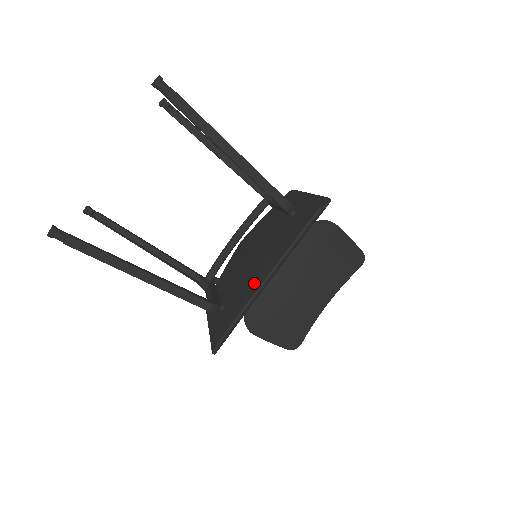
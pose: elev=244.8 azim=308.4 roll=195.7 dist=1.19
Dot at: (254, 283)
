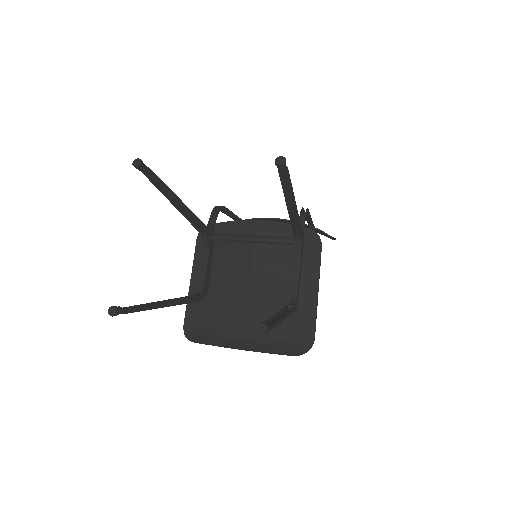
Dot at: (235, 319)
